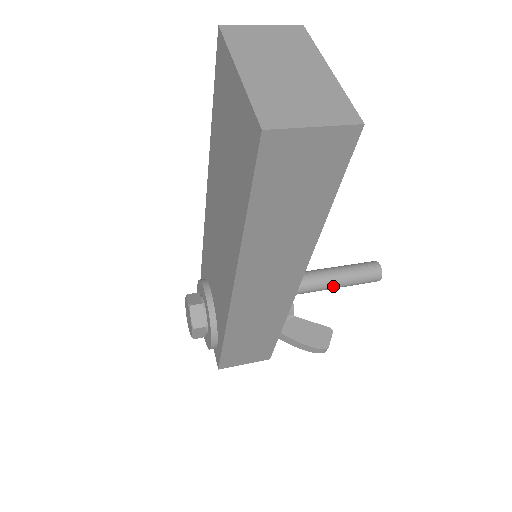
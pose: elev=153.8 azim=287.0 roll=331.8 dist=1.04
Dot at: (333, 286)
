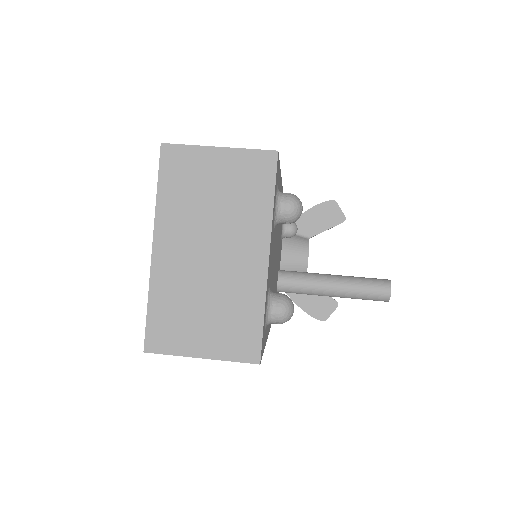
Dot at: (331, 296)
